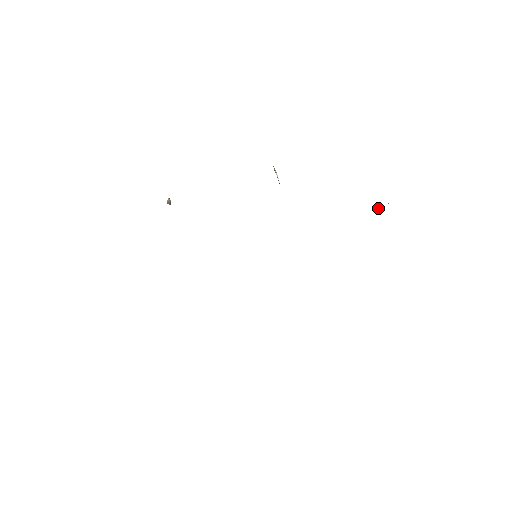
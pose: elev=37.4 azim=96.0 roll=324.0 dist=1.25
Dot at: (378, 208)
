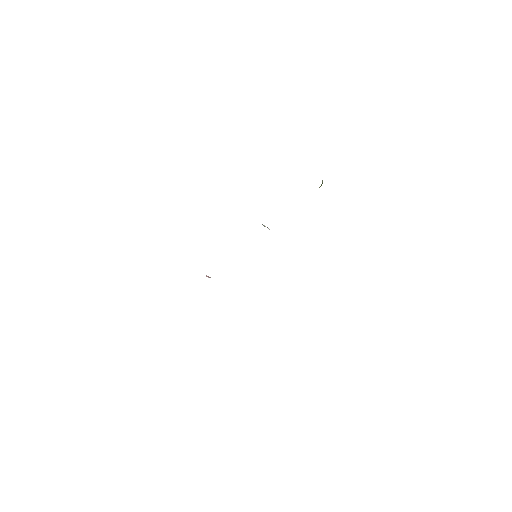
Dot at: occluded
